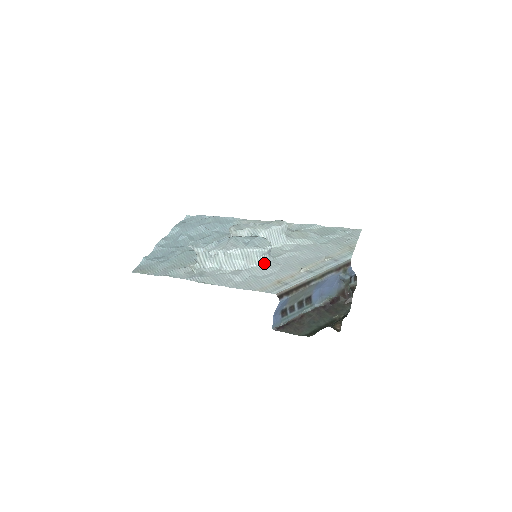
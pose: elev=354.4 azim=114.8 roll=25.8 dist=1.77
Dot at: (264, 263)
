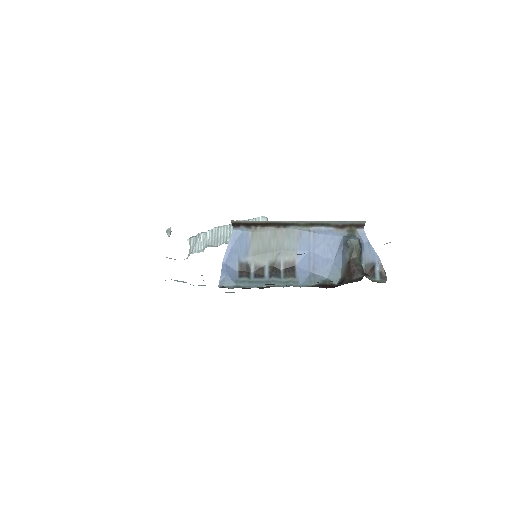
Dot at: occluded
